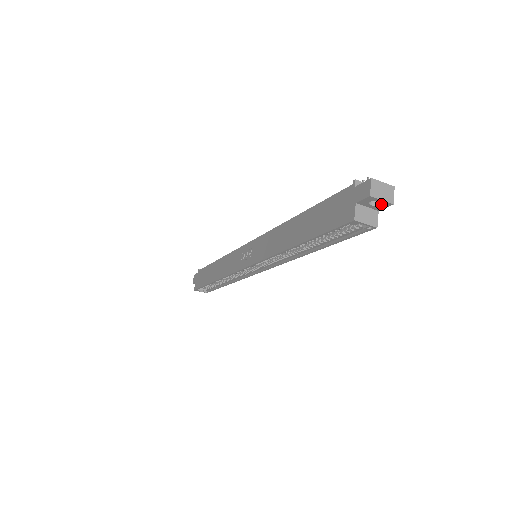
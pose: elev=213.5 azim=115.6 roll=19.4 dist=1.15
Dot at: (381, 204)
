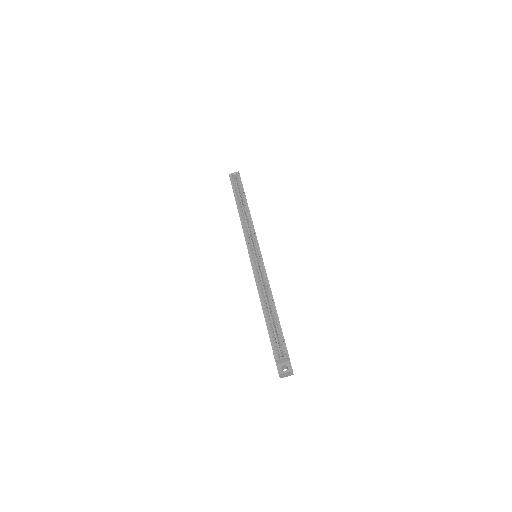
Dot at: occluded
